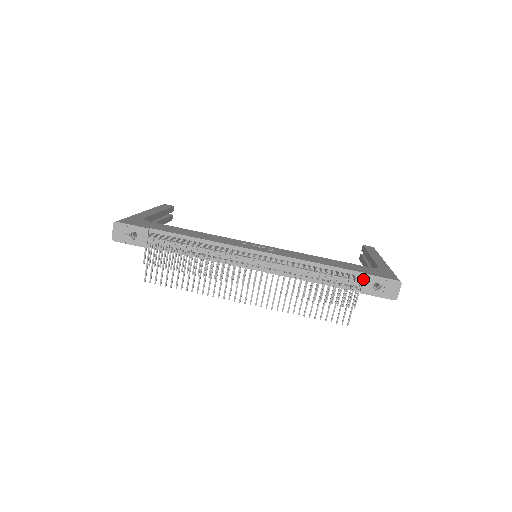
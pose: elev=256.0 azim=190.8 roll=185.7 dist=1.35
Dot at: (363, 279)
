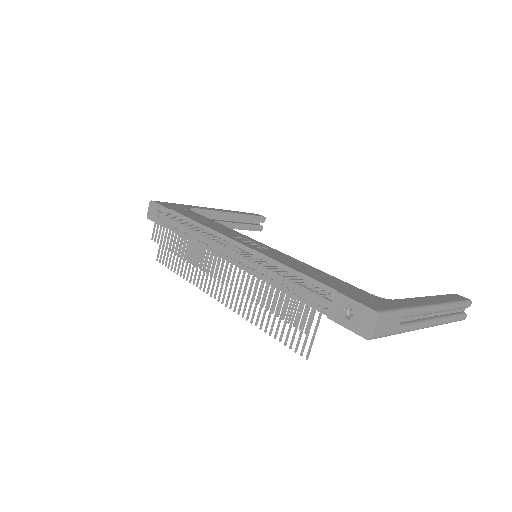
Dot at: (333, 298)
